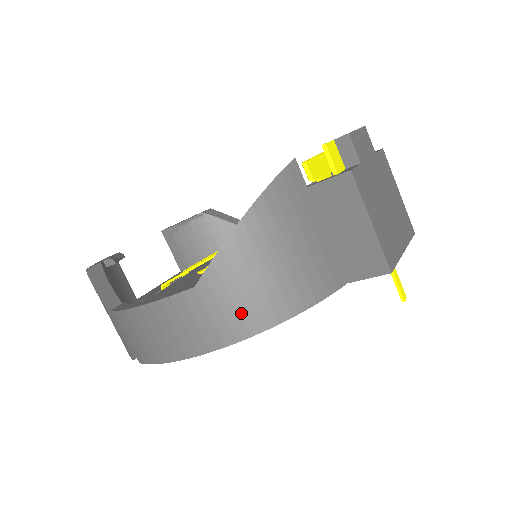
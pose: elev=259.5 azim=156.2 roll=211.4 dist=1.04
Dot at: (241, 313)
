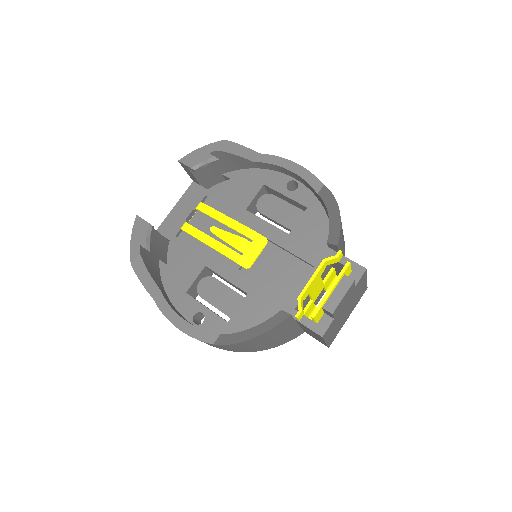
Dot at: (238, 350)
